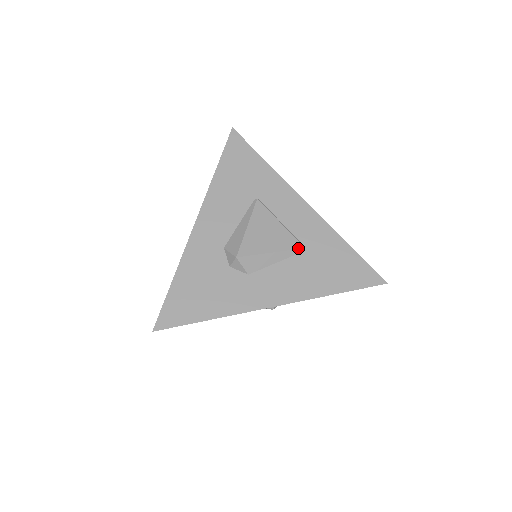
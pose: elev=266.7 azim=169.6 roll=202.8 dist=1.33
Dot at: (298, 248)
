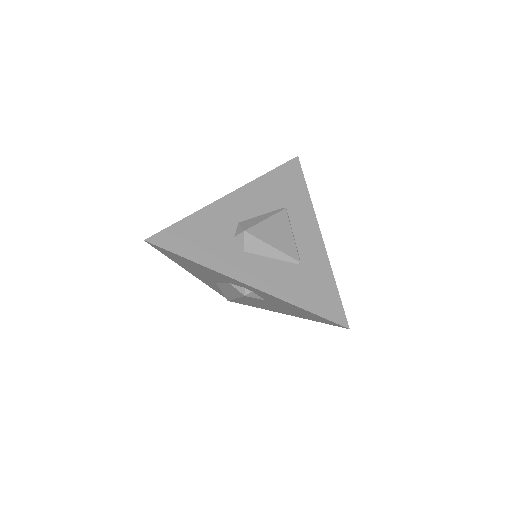
Dot at: (295, 258)
